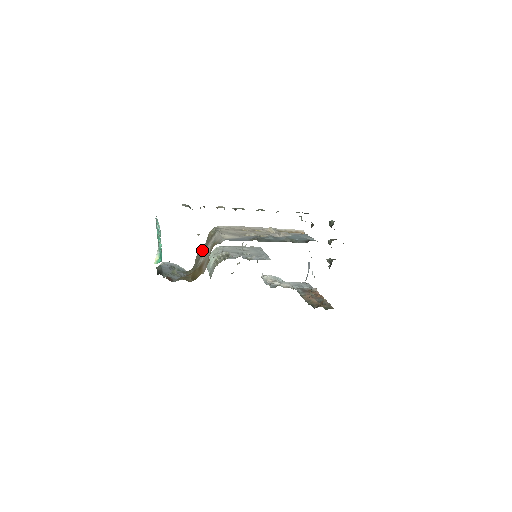
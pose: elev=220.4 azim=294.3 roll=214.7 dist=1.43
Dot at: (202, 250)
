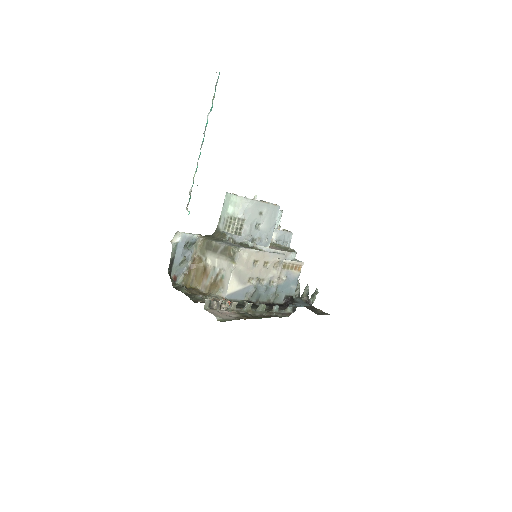
Dot at: (217, 248)
